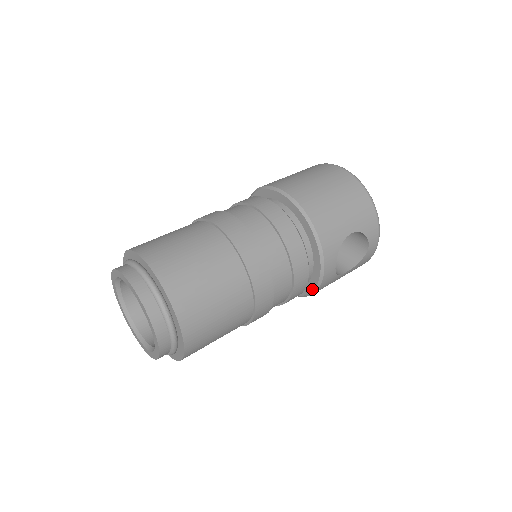
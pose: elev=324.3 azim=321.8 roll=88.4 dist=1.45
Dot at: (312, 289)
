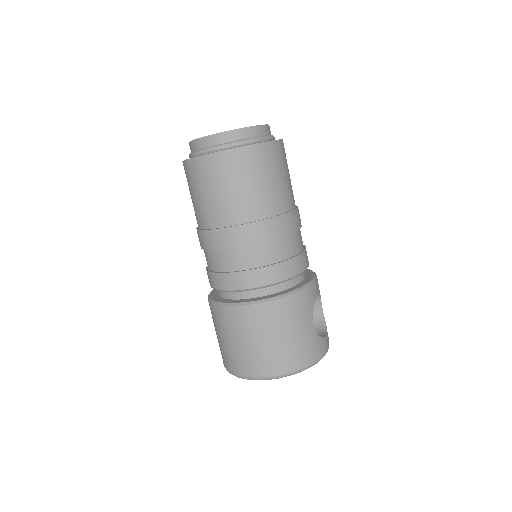
Dot at: (298, 287)
